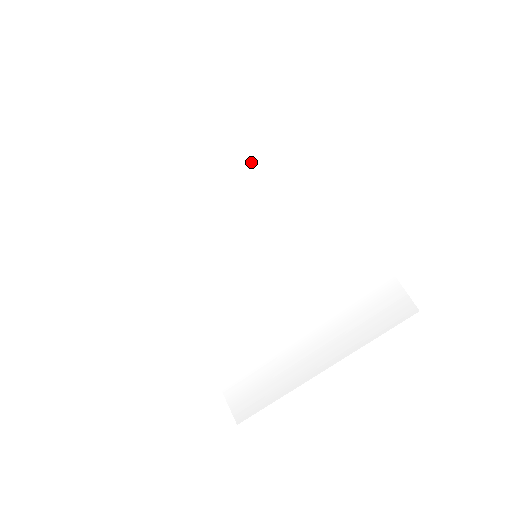
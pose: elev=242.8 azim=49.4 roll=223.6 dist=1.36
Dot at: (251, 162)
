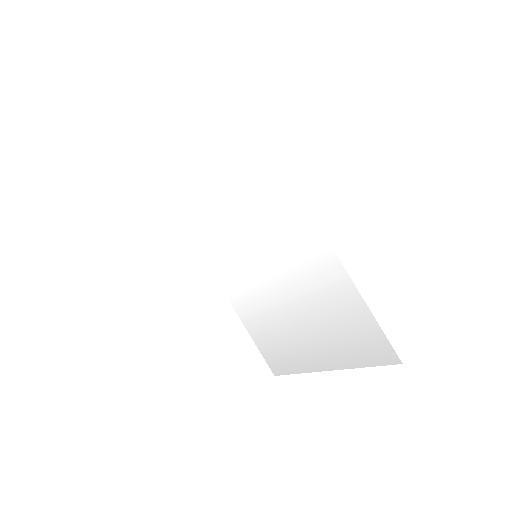
Dot at: (226, 153)
